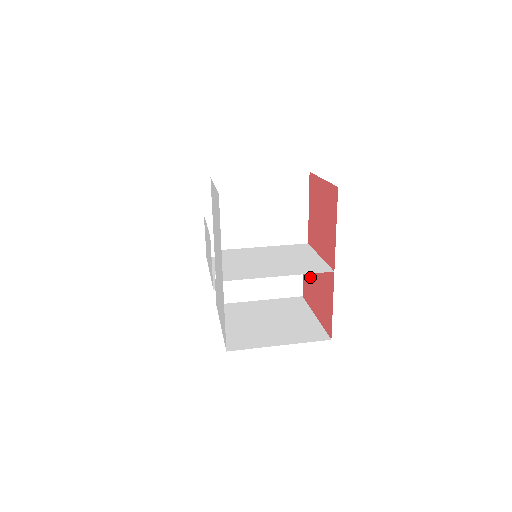
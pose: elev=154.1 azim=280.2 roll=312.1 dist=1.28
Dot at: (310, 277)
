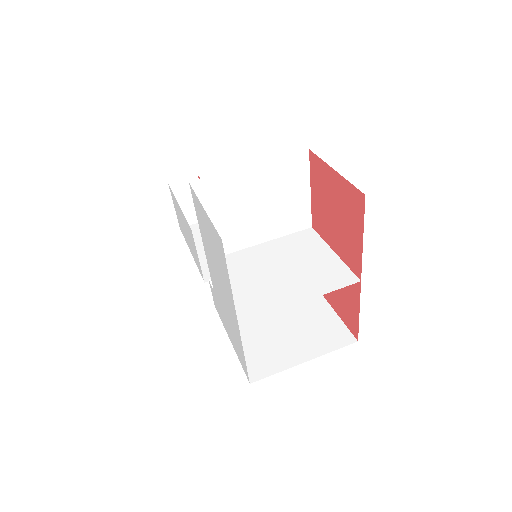
Dot at: occluded
